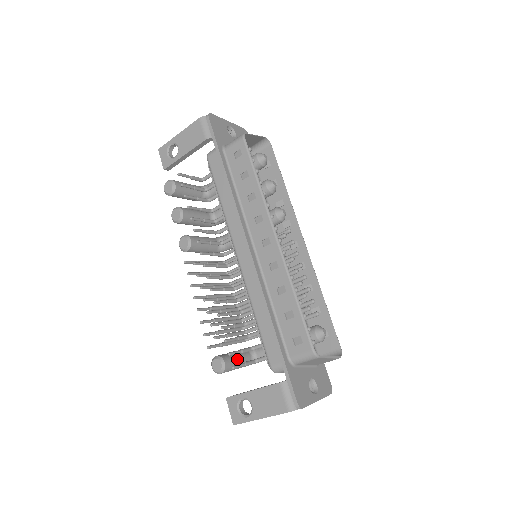
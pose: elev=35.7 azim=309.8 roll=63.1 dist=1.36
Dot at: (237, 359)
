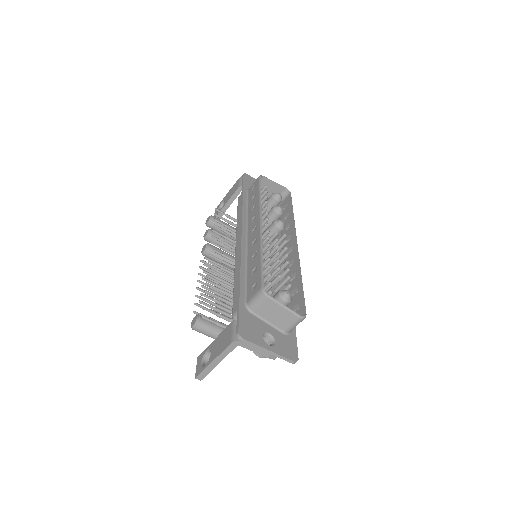
Dot at: (215, 324)
